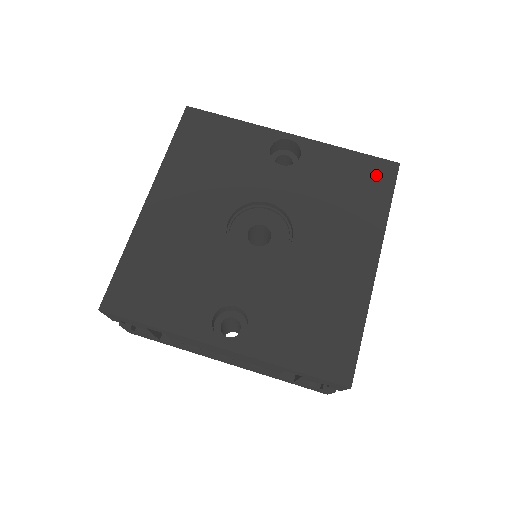
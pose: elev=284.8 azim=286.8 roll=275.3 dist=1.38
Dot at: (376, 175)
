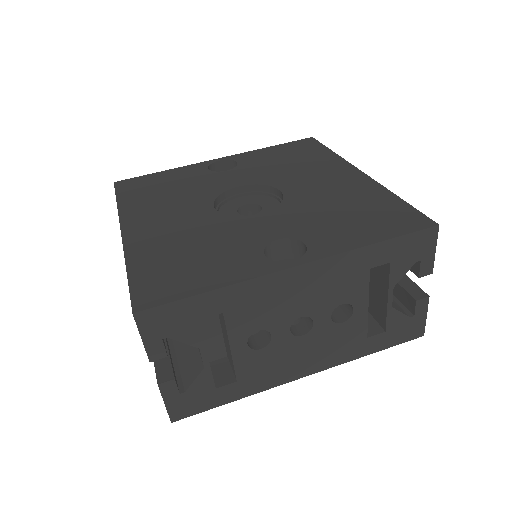
Dot at: (303, 146)
